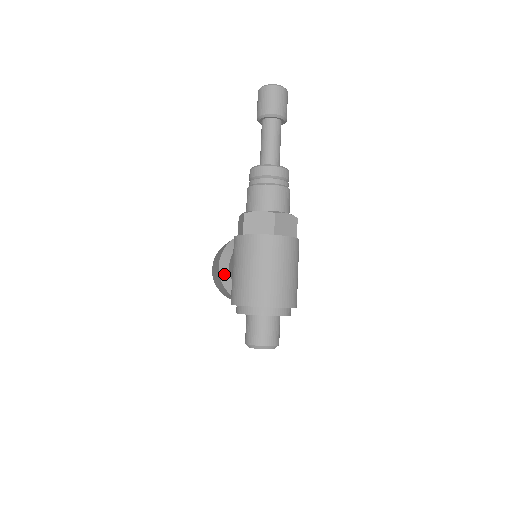
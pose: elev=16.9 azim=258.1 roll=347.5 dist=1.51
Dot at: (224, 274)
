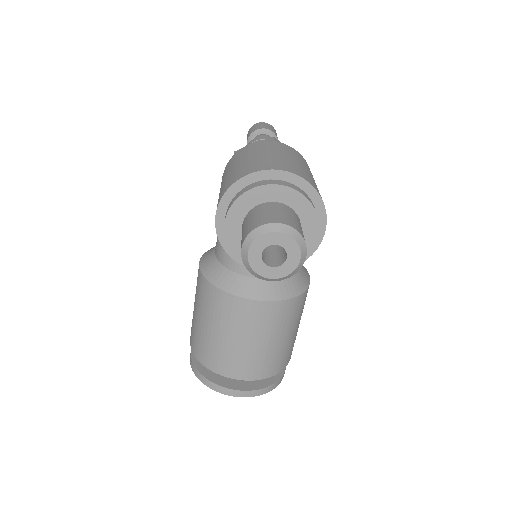
Dot at: (207, 263)
